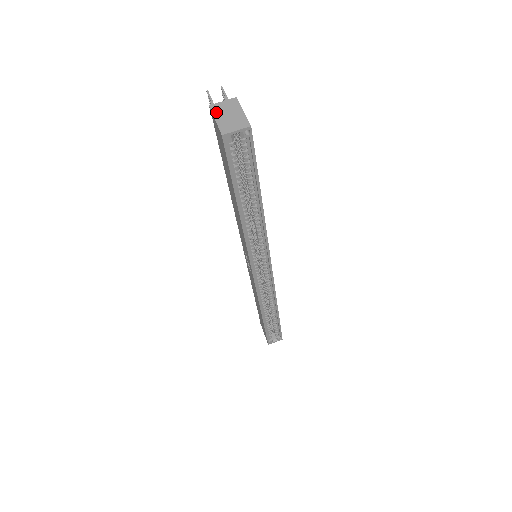
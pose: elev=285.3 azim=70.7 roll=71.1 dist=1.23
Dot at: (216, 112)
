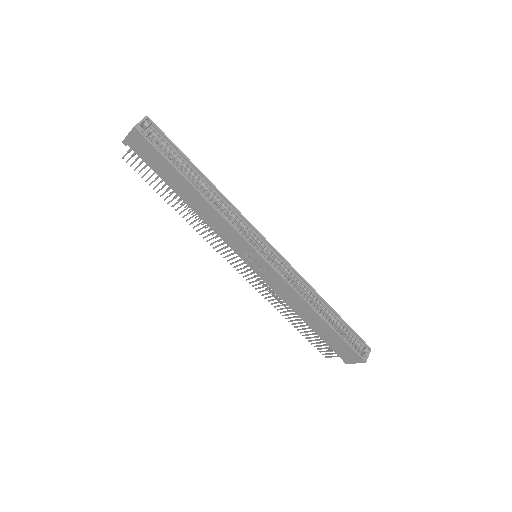
Dot at: (127, 136)
